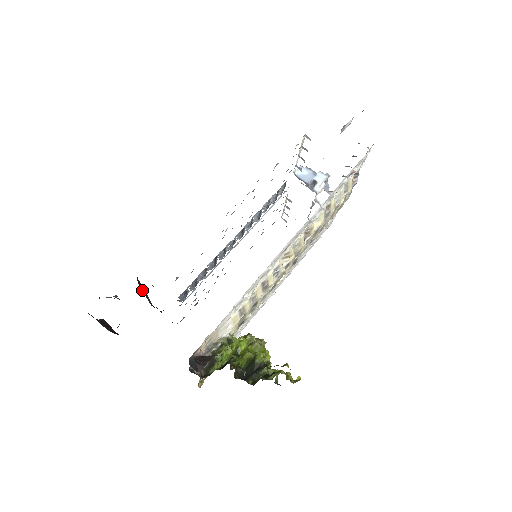
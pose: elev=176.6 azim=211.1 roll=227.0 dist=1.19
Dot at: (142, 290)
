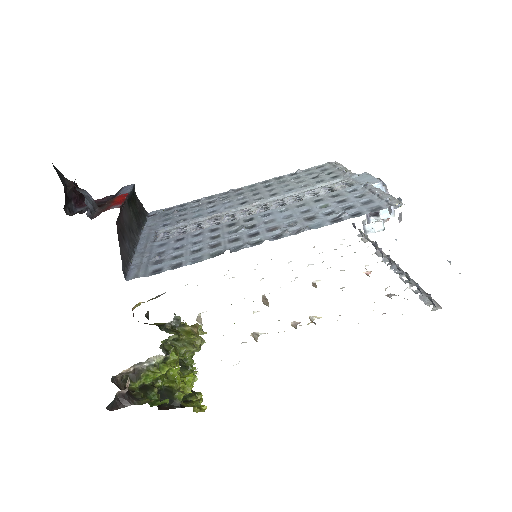
Dot at: (123, 206)
